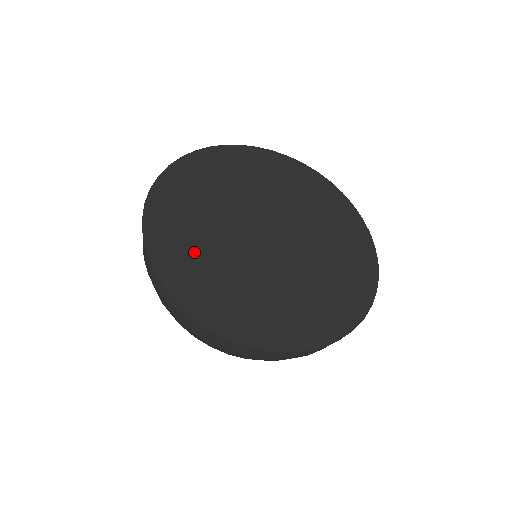
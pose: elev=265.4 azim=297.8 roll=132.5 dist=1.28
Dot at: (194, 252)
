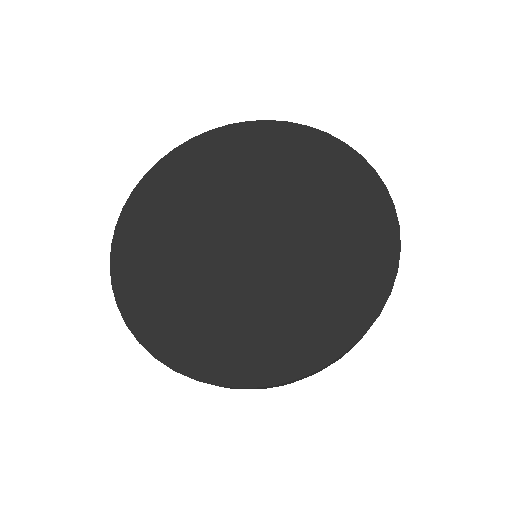
Dot at: (194, 319)
